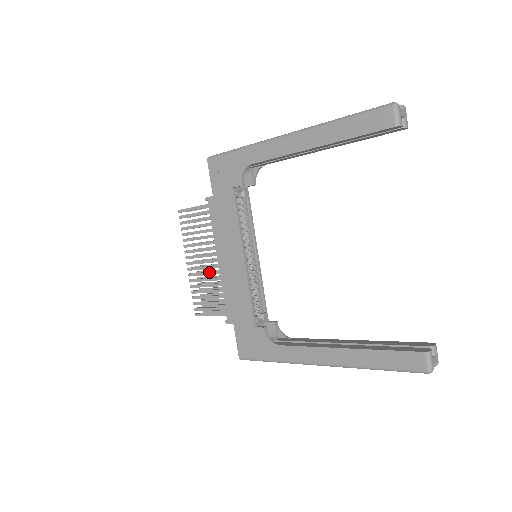
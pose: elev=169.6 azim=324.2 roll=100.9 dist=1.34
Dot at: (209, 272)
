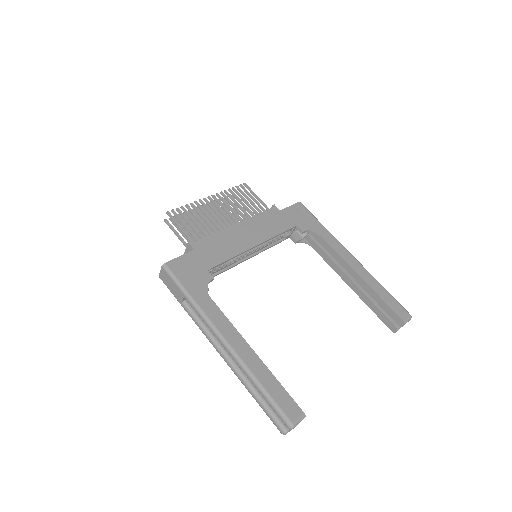
Dot at: occluded
